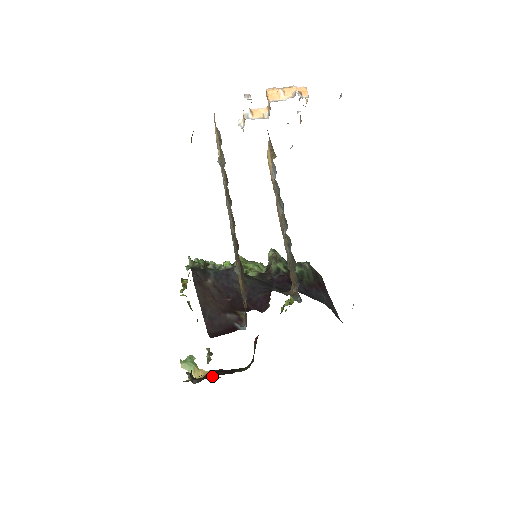
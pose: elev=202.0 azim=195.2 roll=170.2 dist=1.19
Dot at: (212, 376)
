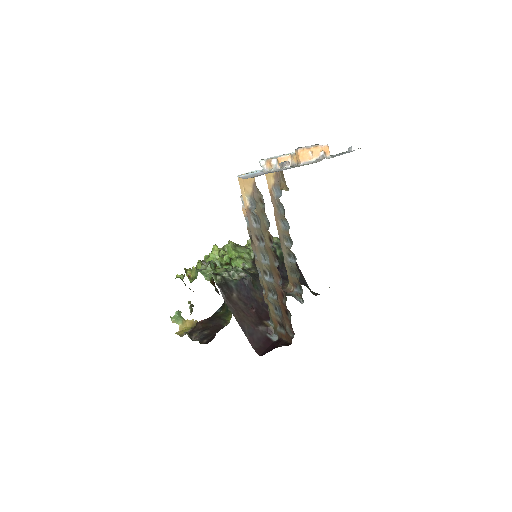
Dot at: (206, 332)
